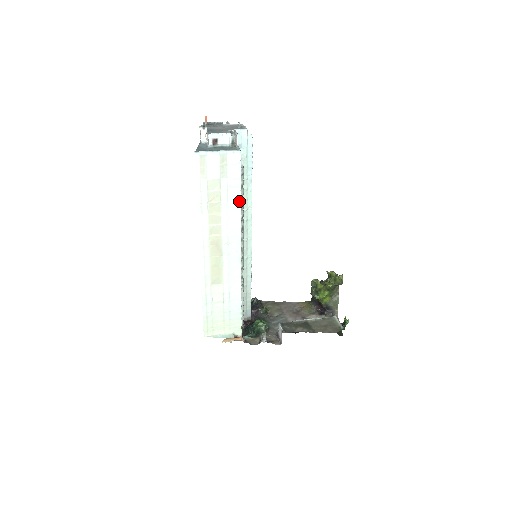
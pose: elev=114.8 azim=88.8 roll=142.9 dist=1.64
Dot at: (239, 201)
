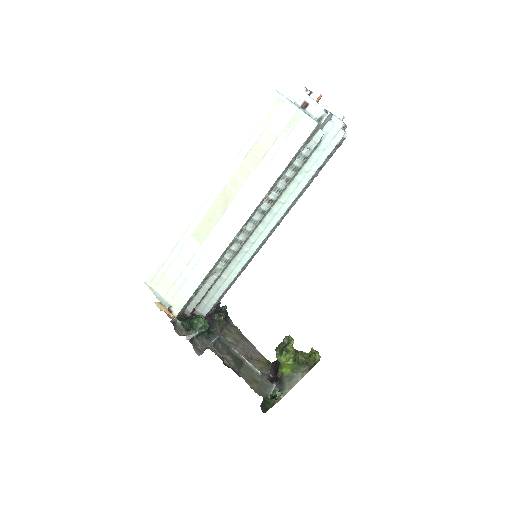
Dot at: (279, 173)
